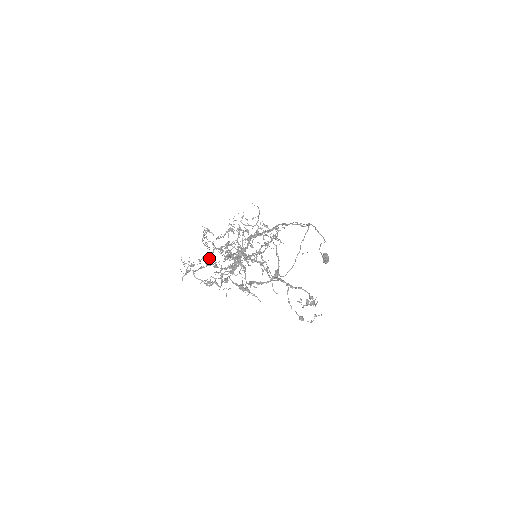
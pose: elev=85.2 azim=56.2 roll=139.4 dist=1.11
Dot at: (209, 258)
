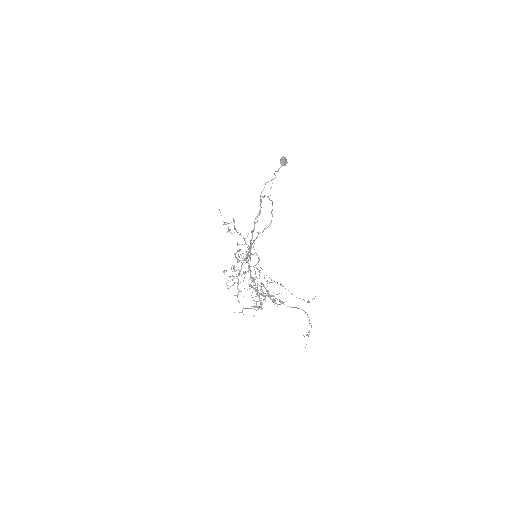
Dot at: (224, 224)
